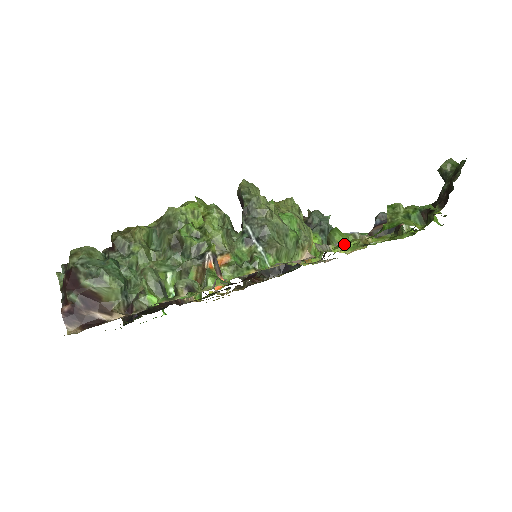
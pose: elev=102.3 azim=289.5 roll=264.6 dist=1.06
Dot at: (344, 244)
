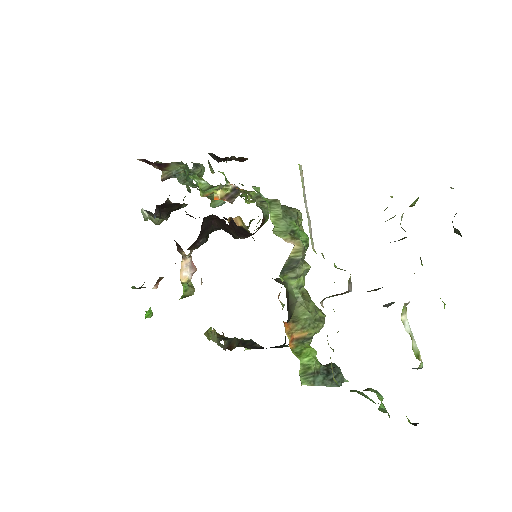
Dot at: occluded
